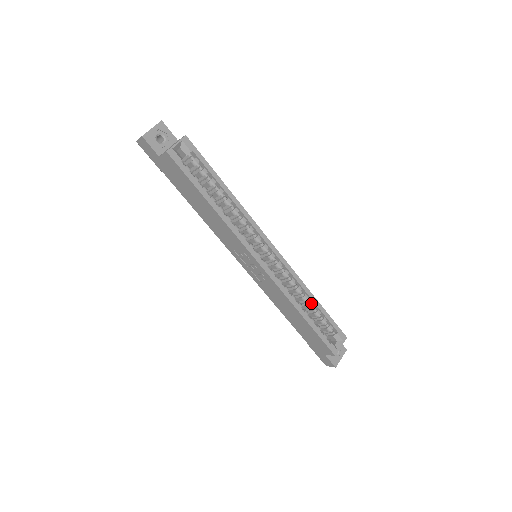
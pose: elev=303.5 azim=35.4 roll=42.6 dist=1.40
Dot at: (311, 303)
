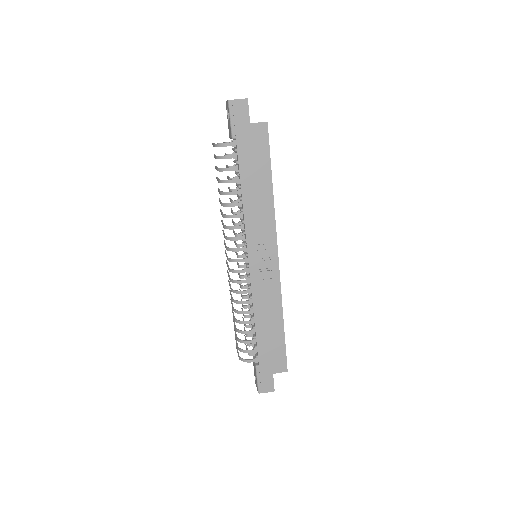
Dot at: occluded
